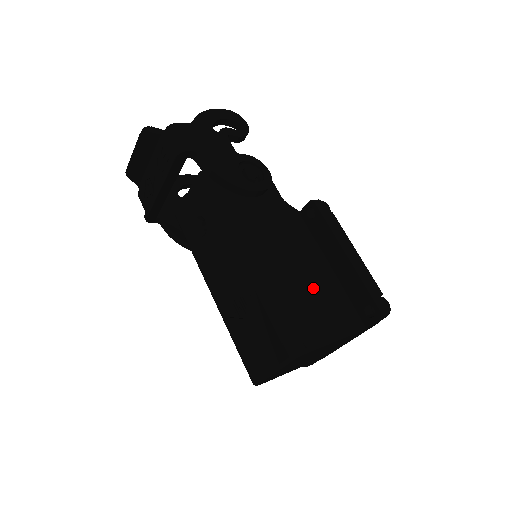
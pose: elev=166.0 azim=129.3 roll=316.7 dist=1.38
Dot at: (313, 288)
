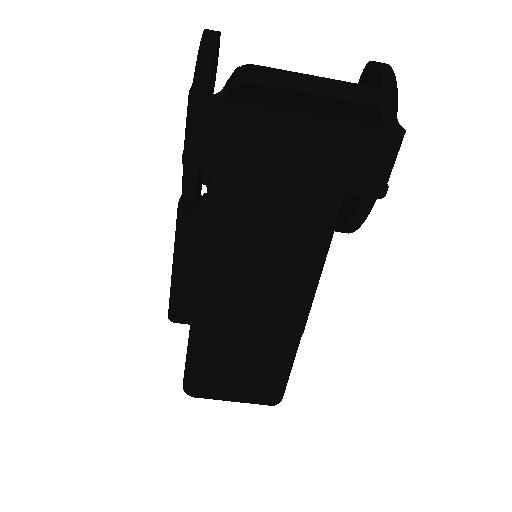
Dot at: occluded
